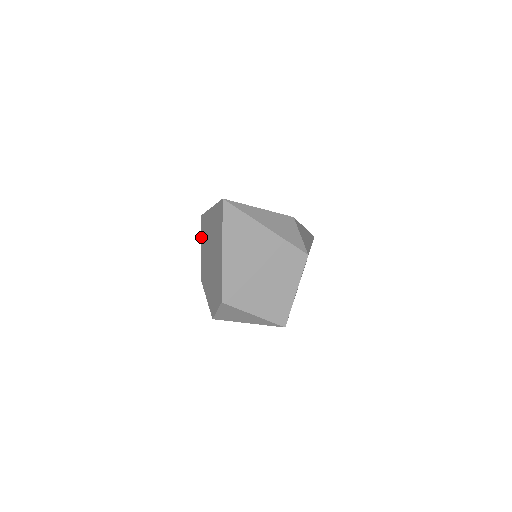
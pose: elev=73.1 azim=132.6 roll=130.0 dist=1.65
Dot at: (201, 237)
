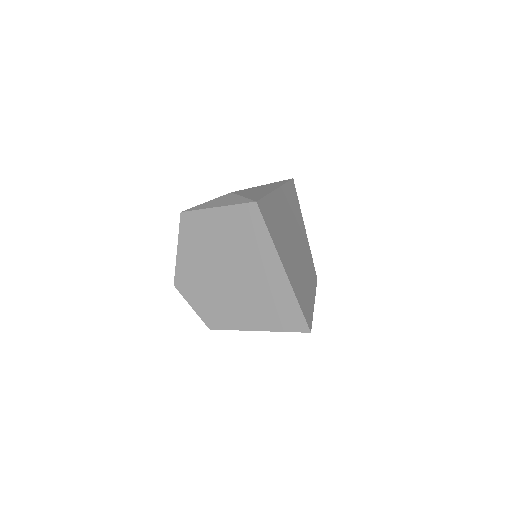
Dot at: (231, 207)
